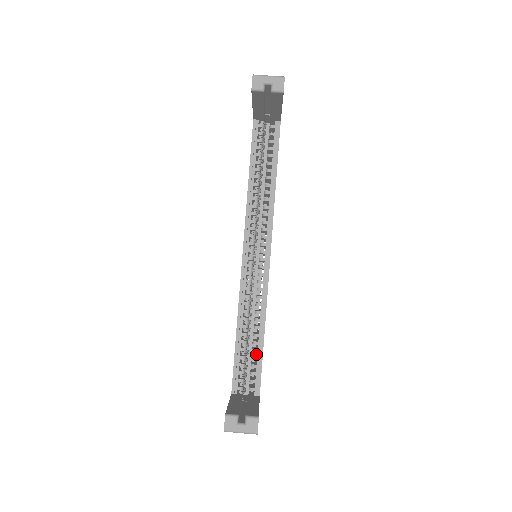
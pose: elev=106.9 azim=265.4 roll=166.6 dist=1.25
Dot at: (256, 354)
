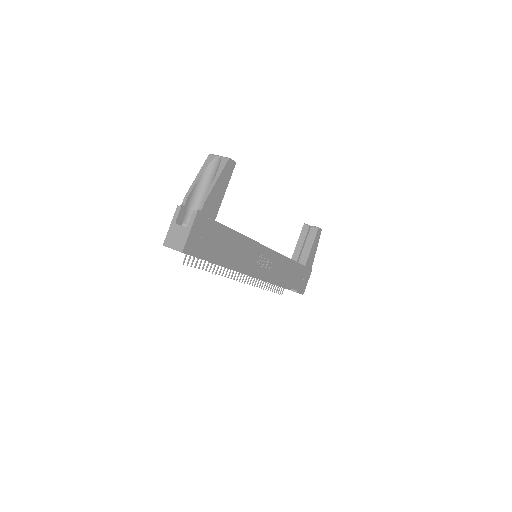
Dot at: occluded
